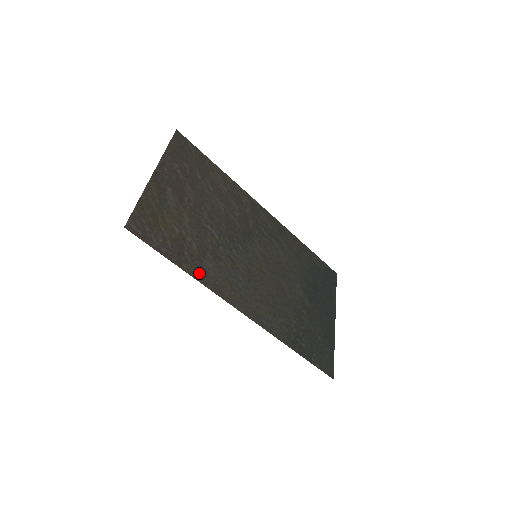
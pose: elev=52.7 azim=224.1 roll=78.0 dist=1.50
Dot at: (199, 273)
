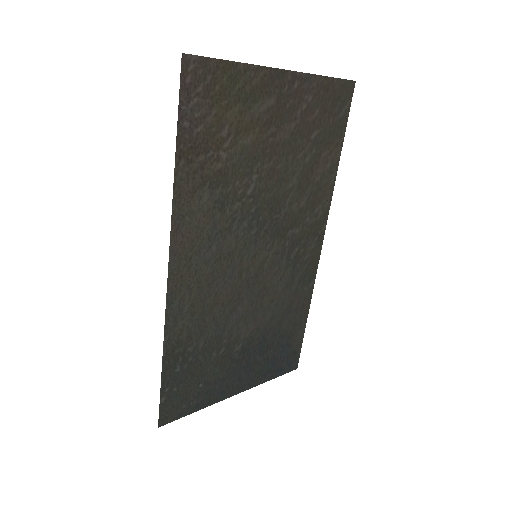
Dot at: (185, 187)
